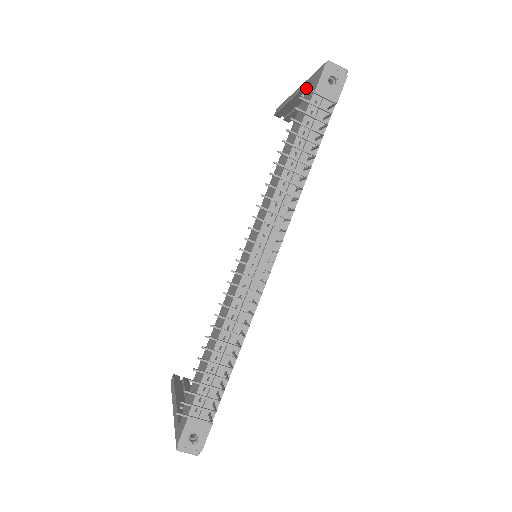
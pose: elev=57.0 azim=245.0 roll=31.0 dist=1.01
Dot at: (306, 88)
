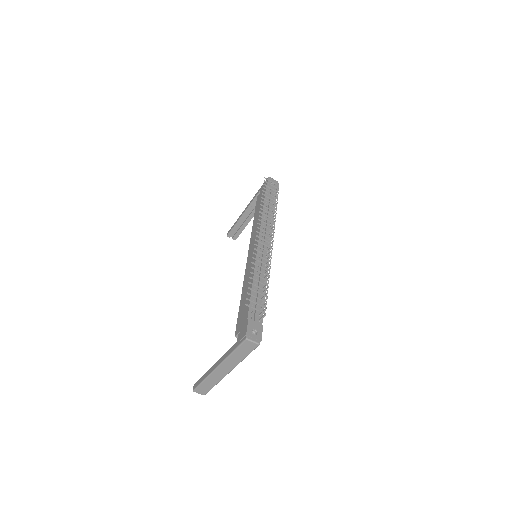
Dot at: (266, 178)
